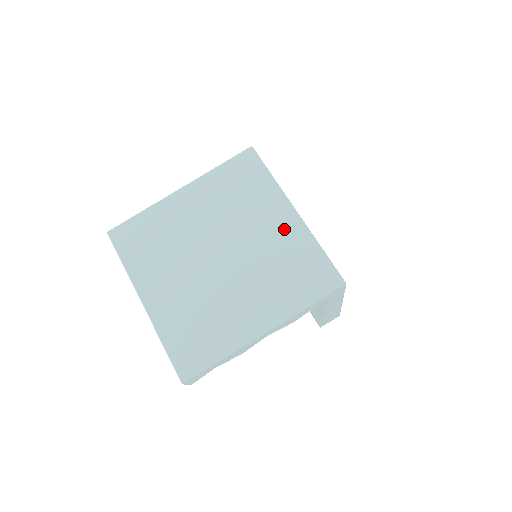
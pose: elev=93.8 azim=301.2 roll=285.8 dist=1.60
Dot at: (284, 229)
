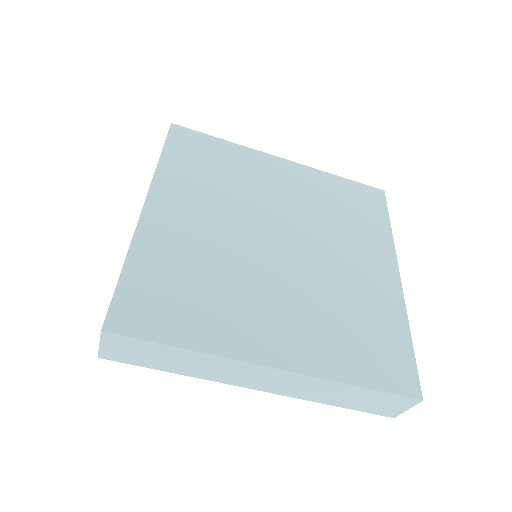
Dot at: (296, 179)
